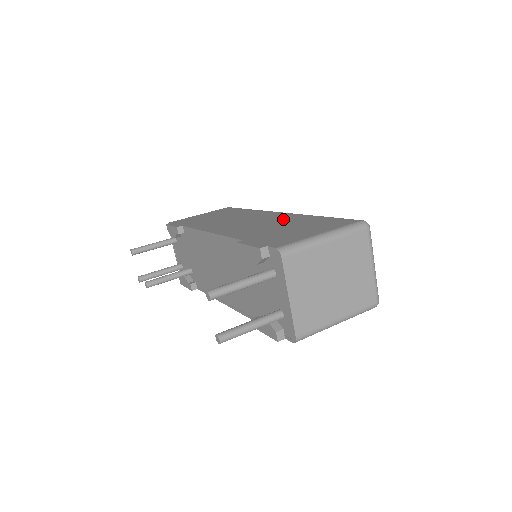
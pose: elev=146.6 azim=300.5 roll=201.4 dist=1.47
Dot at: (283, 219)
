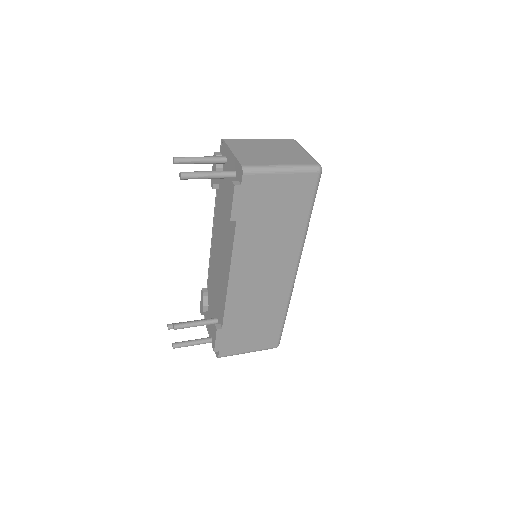
Dot at: occluded
